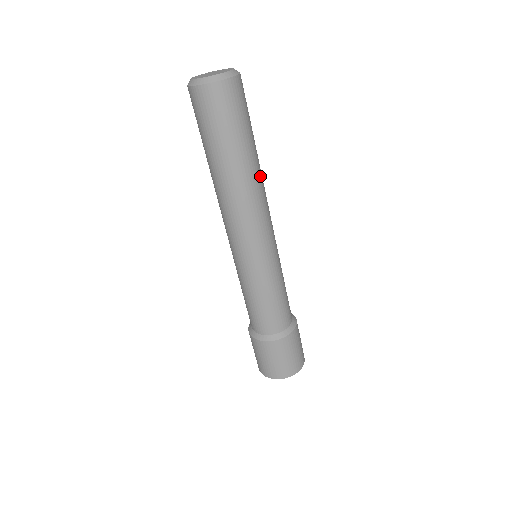
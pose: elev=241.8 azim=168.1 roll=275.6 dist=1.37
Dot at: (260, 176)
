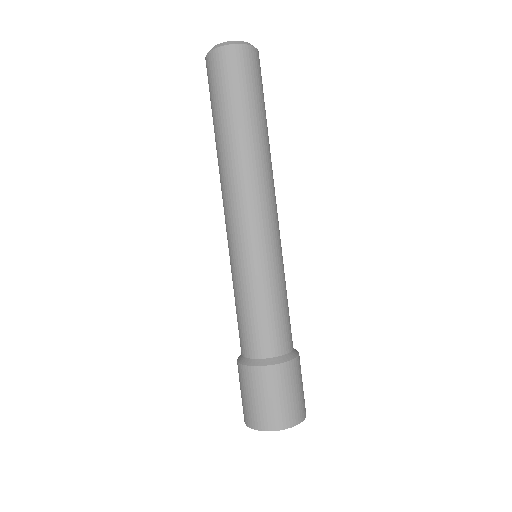
Dot at: (256, 154)
